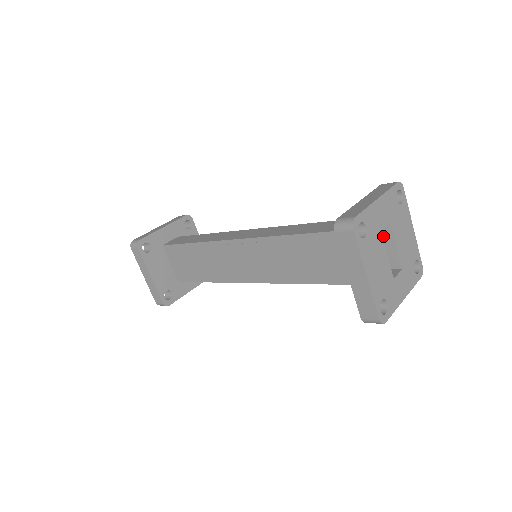
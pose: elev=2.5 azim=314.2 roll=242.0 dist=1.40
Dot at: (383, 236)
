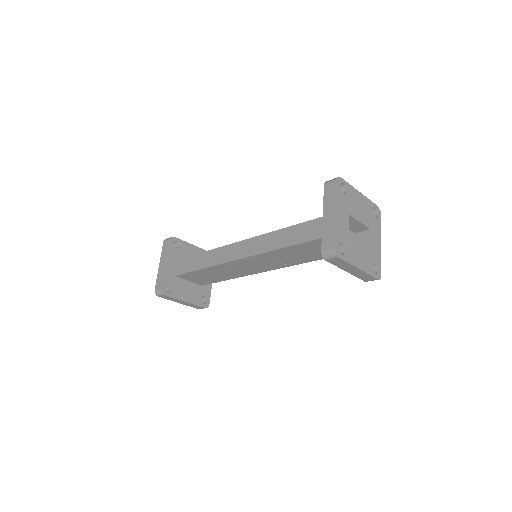
Dot at: occluded
